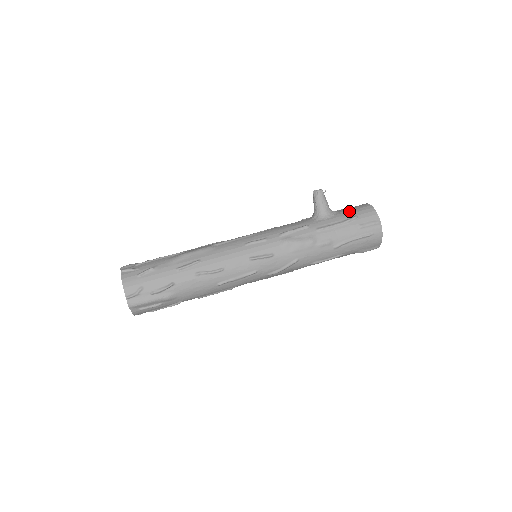
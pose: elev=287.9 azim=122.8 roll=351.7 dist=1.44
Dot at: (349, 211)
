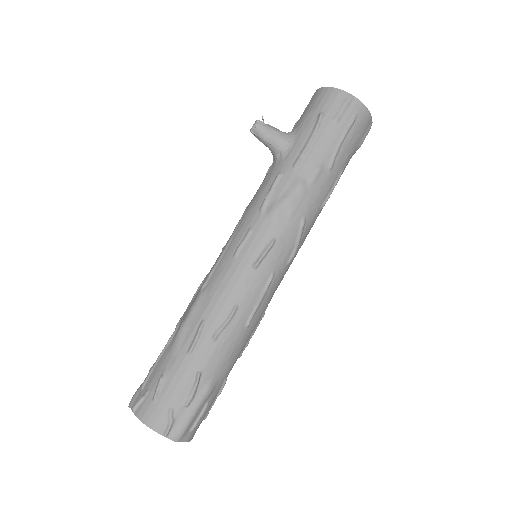
Dot at: (307, 116)
